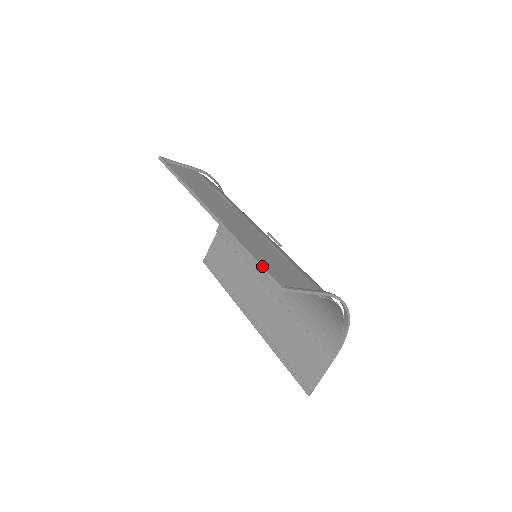
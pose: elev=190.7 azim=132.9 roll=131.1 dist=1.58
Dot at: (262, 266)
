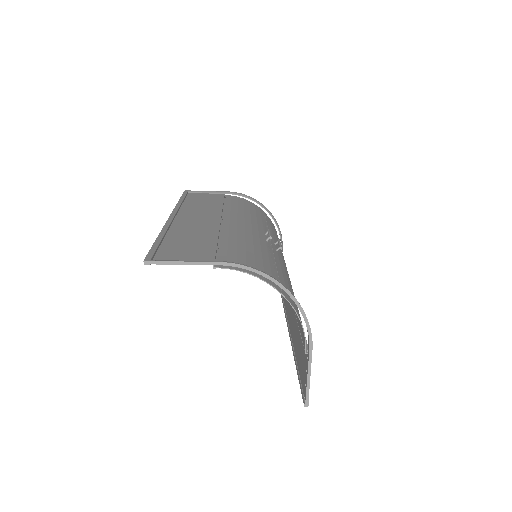
Dot at: (151, 247)
